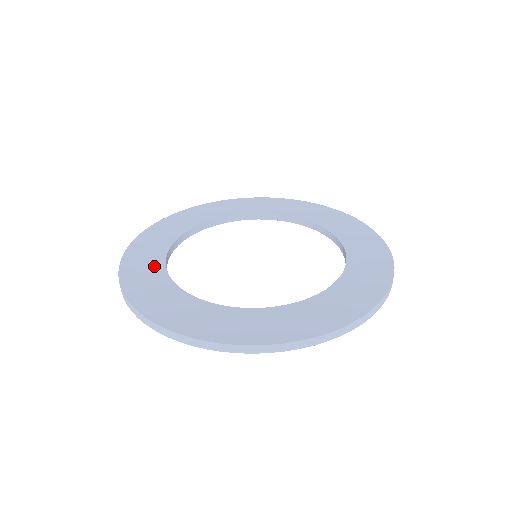
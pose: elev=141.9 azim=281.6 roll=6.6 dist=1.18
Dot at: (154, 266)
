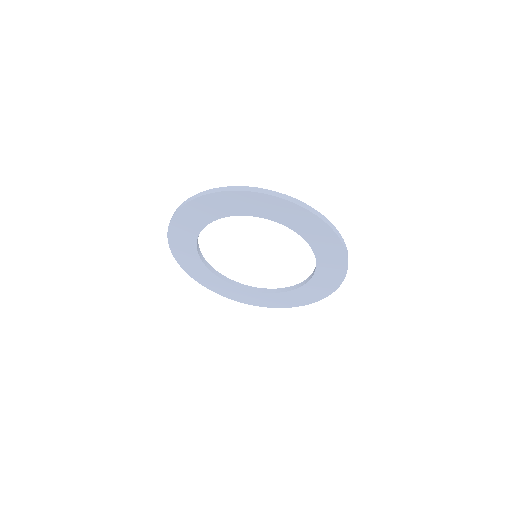
Dot at: occluded
